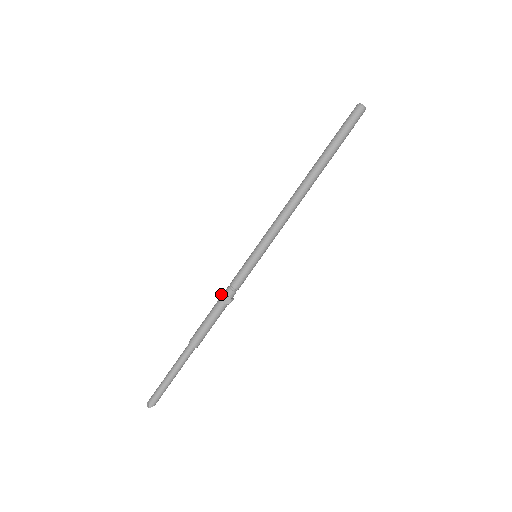
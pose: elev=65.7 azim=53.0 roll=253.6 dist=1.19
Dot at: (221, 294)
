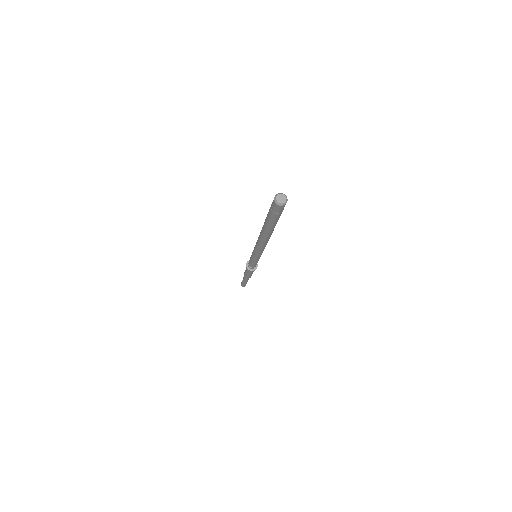
Dot at: (247, 263)
